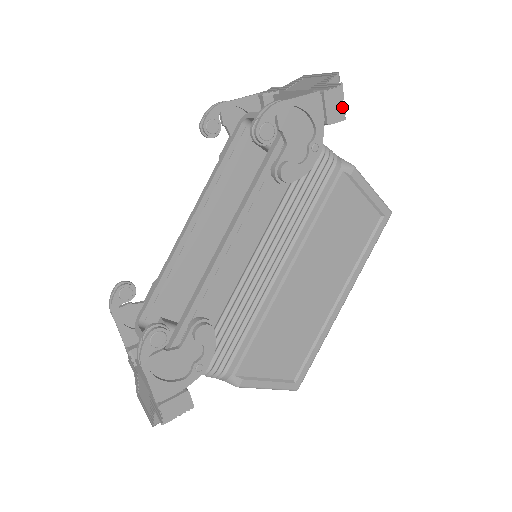
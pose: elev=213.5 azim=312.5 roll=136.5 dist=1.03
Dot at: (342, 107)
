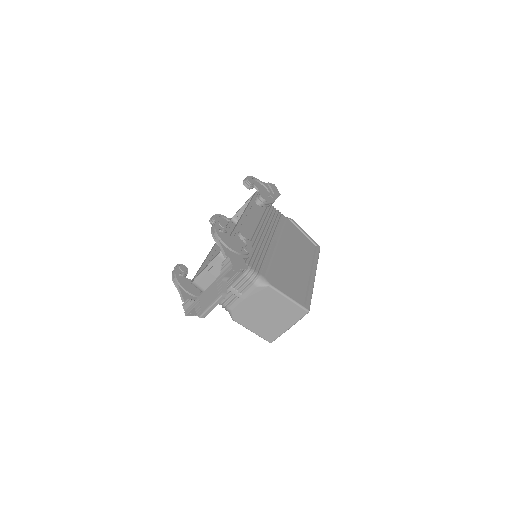
Dot at: (278, 191)
